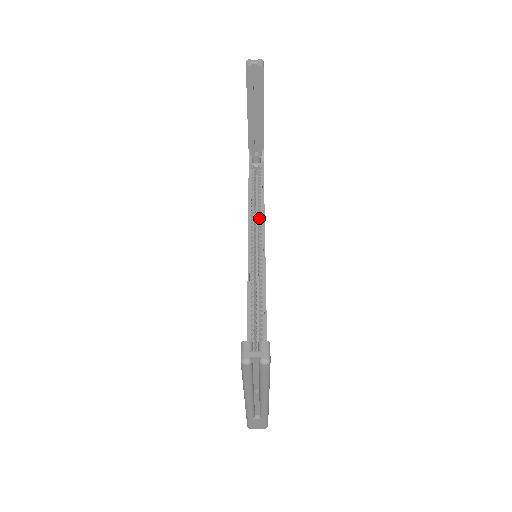
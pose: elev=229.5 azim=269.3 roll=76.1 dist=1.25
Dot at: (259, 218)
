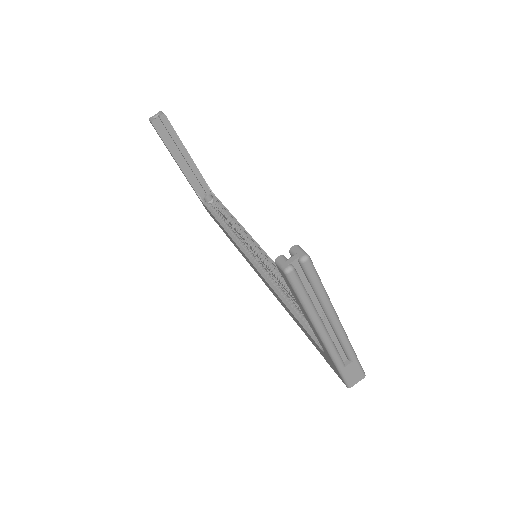
Dot at: (239, 231)
